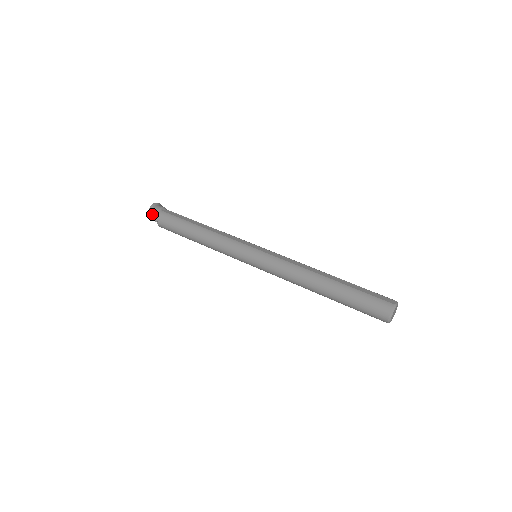
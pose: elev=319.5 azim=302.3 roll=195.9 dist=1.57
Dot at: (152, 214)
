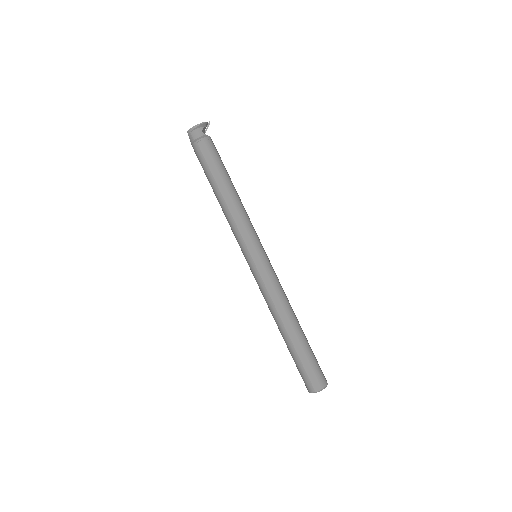
Dot at: (190, 139)
